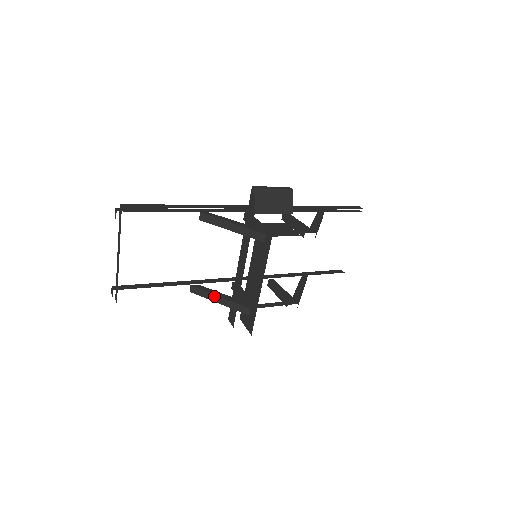
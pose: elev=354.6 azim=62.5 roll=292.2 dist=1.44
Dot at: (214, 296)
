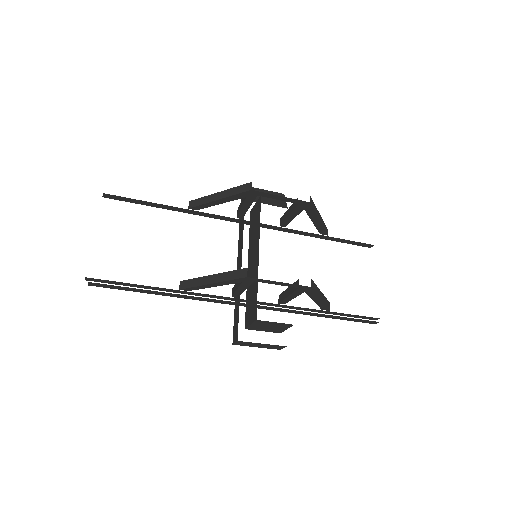
Dot at: (206, 278)
